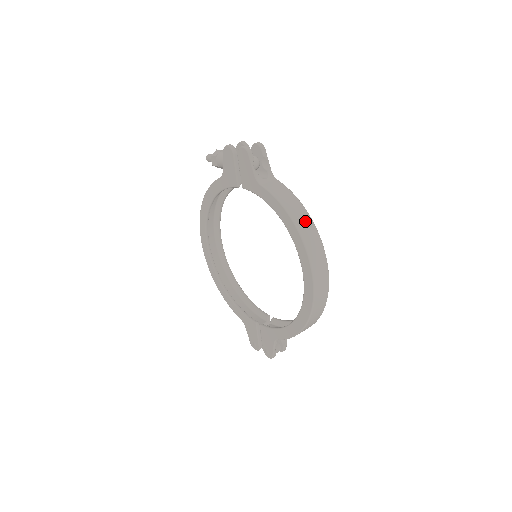
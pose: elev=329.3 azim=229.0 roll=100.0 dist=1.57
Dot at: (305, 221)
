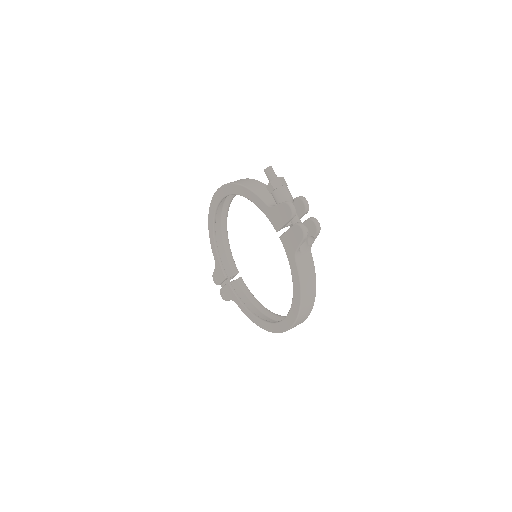
Dot at: (309, 302)
